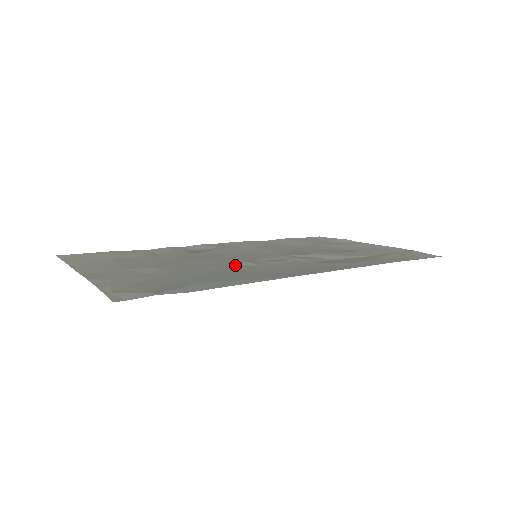
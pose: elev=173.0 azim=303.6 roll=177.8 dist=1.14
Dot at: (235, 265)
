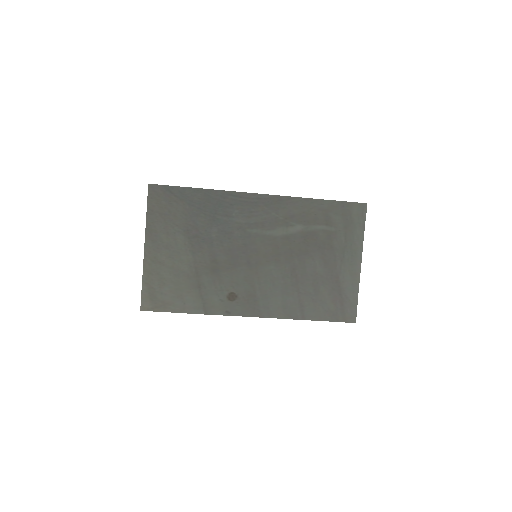
Dot at: (230, 234)
